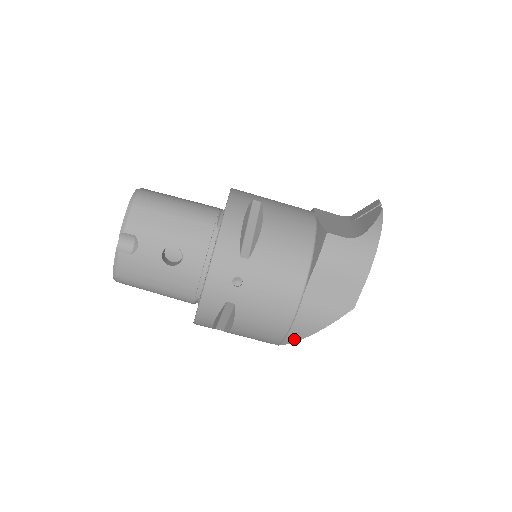
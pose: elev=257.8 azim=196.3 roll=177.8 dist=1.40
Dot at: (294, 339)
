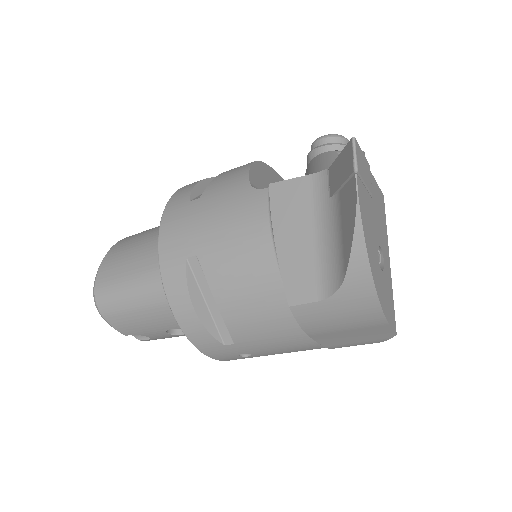
Dot at: occluded
